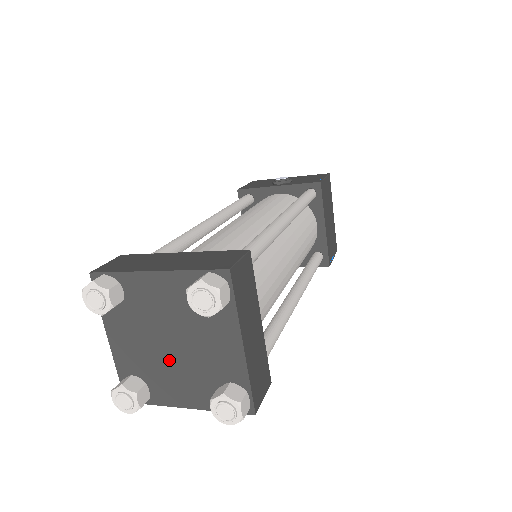
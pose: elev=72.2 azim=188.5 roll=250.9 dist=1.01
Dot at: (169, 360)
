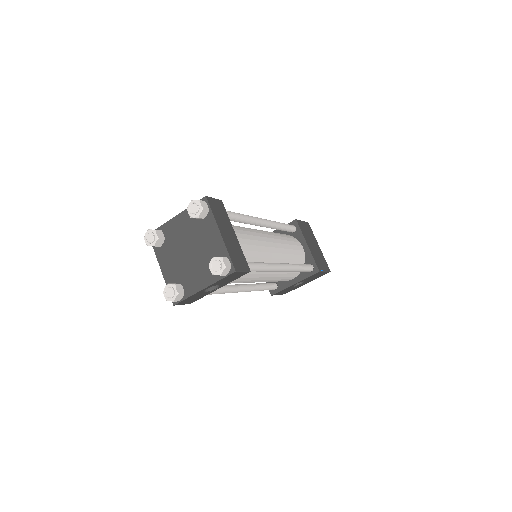
Dot at: (190, 263)
